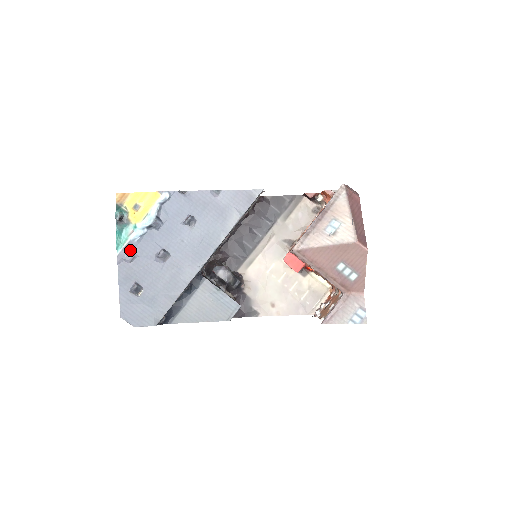
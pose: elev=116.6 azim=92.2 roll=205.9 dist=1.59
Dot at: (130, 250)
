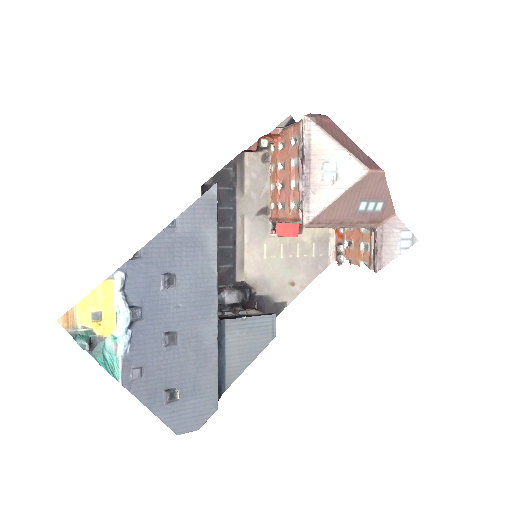
Dot at: (130, 366)
